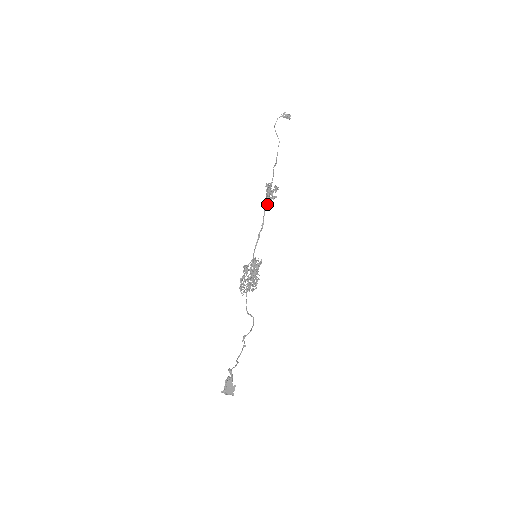
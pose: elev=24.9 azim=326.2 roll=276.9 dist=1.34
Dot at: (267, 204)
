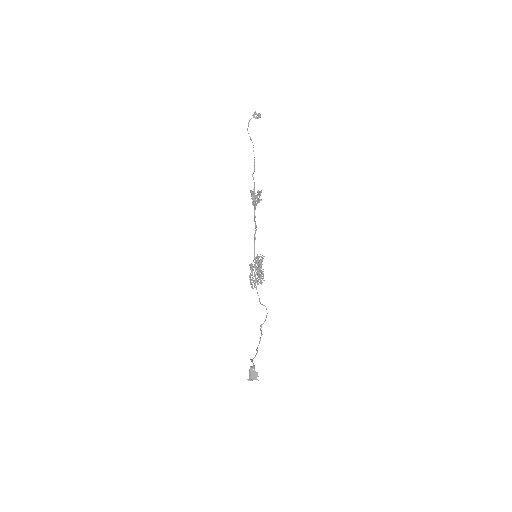
Dot at: (255, 208)
